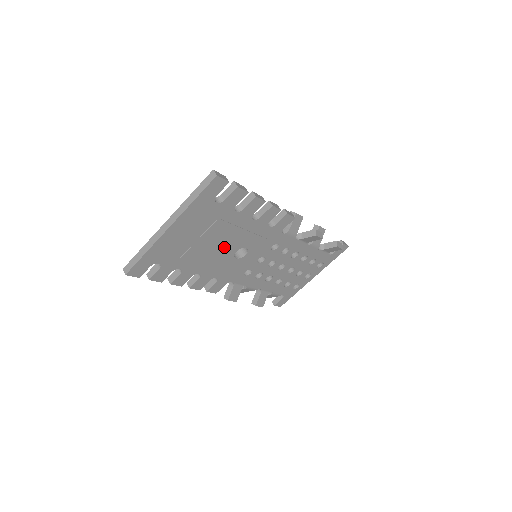
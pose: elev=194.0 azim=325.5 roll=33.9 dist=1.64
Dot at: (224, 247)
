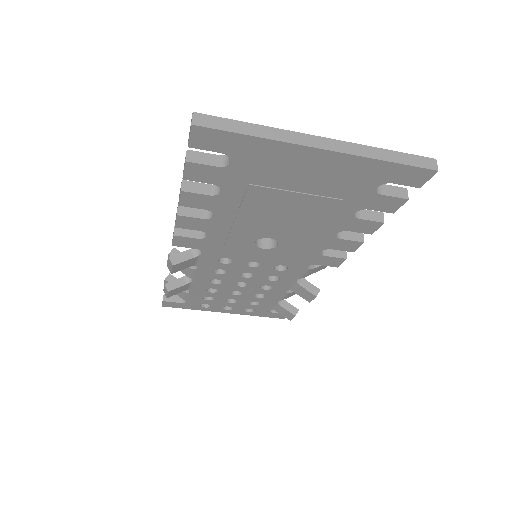
Dot at: (278, 223)
